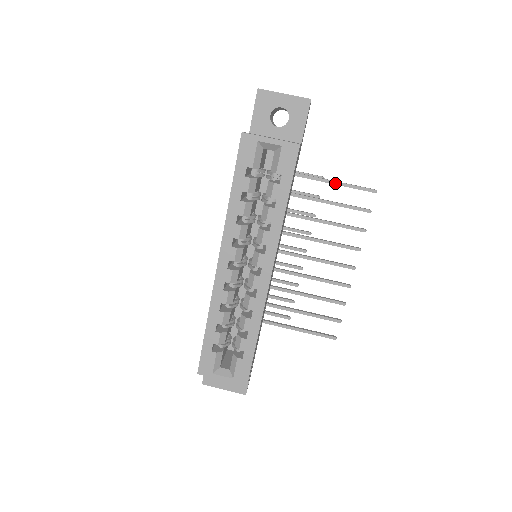
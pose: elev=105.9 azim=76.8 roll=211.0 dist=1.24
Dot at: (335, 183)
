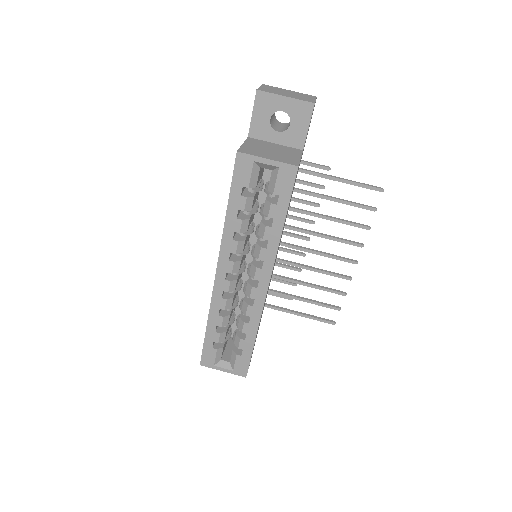
Dot at: (340, 181)
